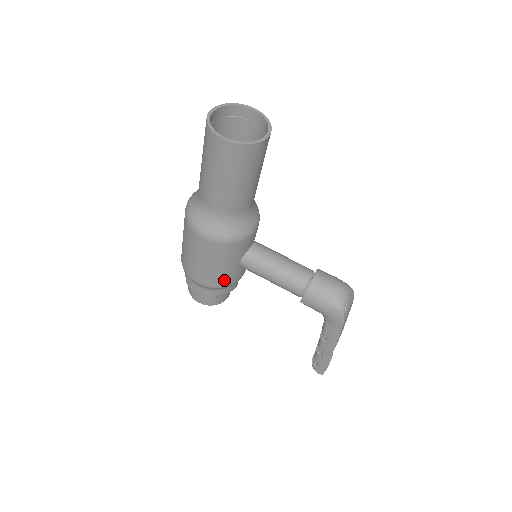
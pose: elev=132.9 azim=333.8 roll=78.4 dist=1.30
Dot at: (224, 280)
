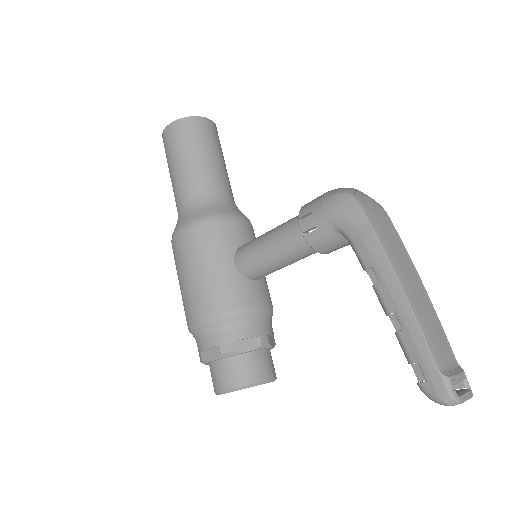
Dot at: (224, 297)
